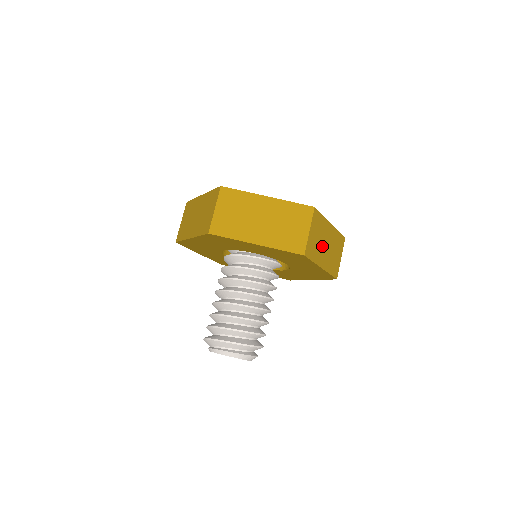
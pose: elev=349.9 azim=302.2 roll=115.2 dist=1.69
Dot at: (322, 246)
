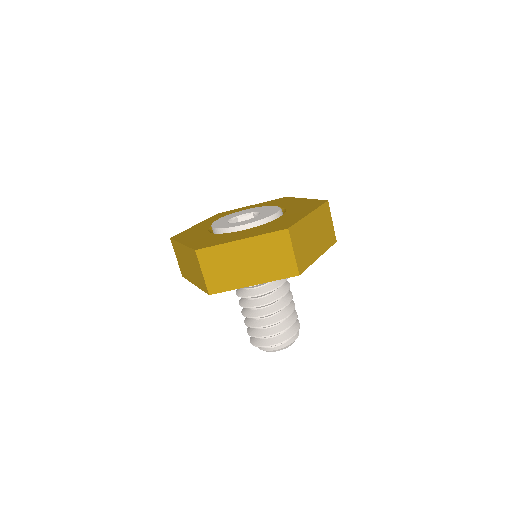
Dot at: (311, 242)
